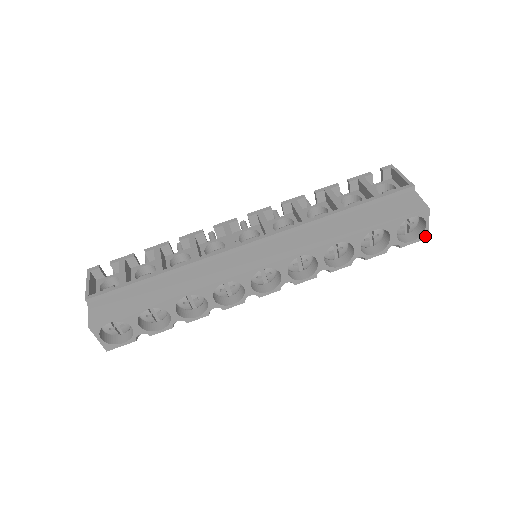
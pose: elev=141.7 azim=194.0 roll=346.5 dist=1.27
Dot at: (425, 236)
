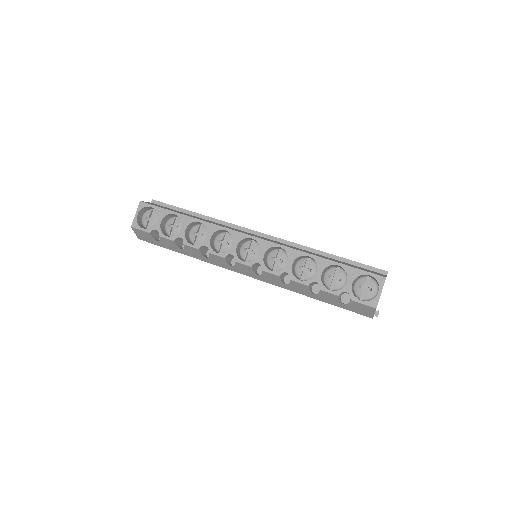
Dot at: (374, 304)
